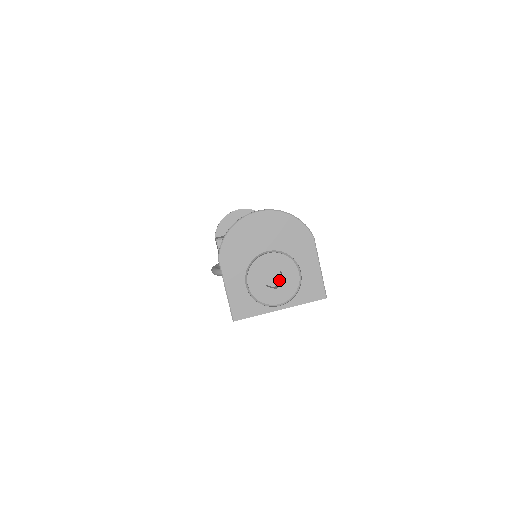
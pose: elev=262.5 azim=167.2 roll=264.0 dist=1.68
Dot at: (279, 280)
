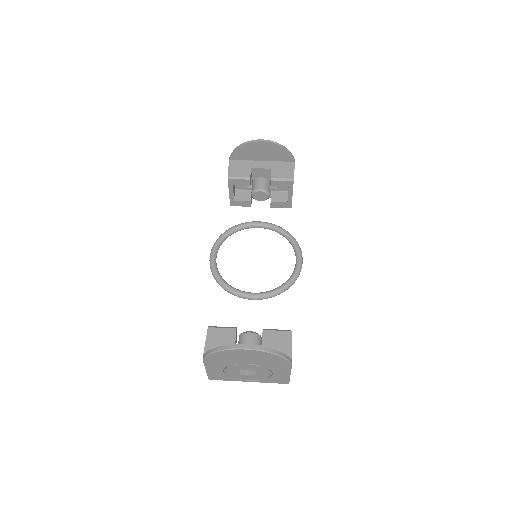
Dot at: occluded
